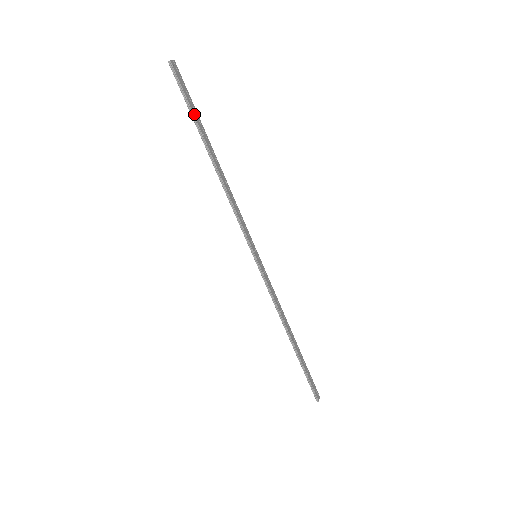
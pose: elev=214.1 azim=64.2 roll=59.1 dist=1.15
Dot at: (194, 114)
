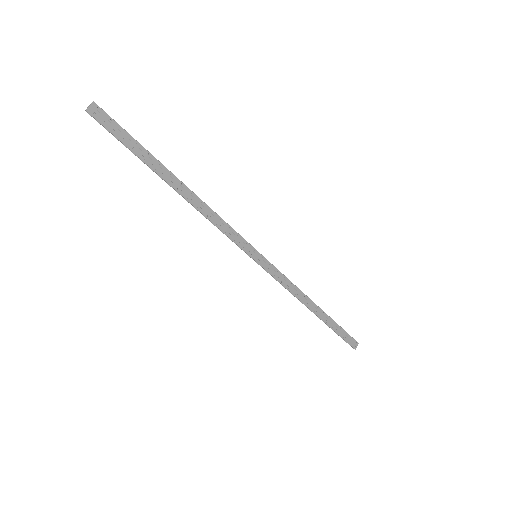
Dot at: (137, 153)
